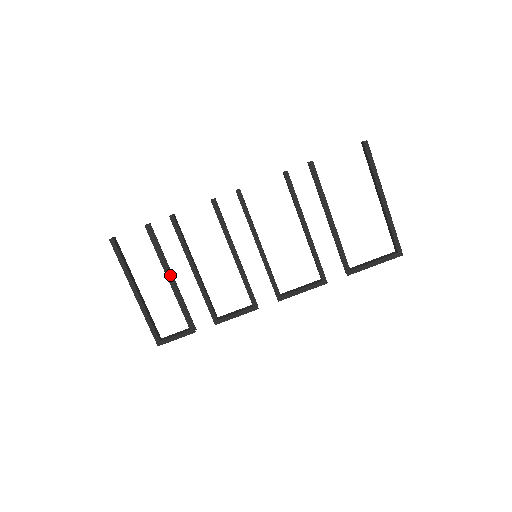
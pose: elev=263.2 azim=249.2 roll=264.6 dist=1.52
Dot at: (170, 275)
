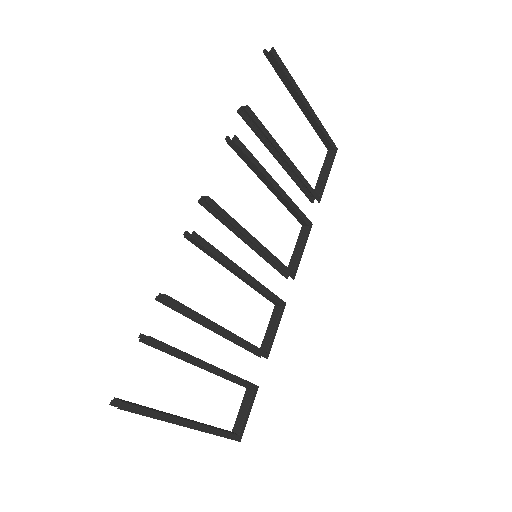
Dot at: (207, 363)
